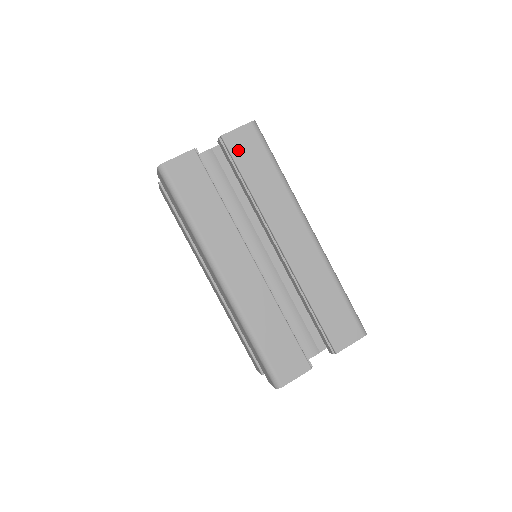
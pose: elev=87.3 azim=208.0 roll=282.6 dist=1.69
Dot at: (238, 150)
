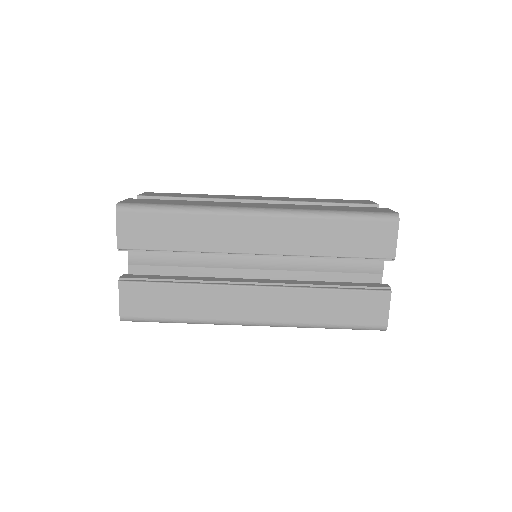
Dot at: (139, 241)
